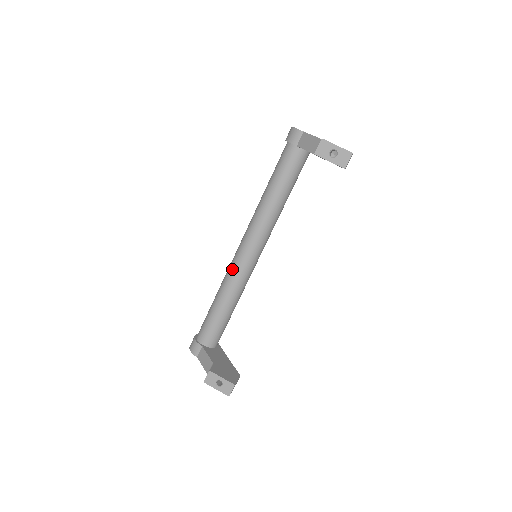
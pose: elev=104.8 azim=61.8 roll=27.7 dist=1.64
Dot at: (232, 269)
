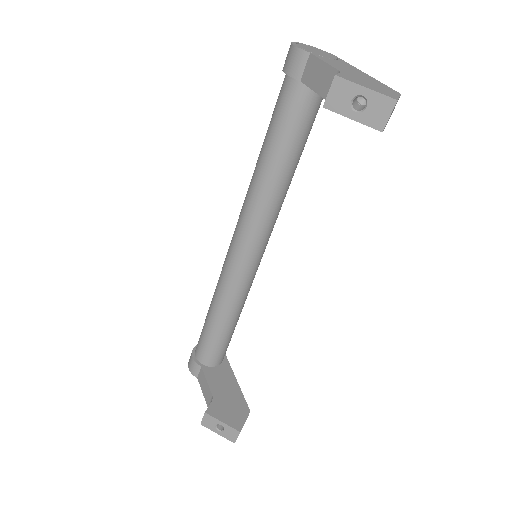
Dot at: (225, 273)
